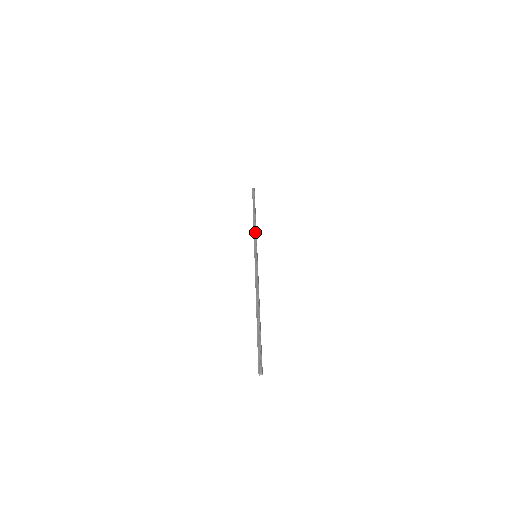
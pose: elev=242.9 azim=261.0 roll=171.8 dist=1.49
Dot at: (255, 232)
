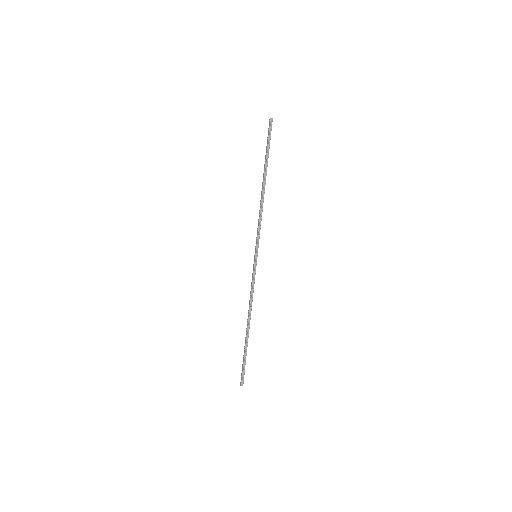
Dot at: (261, 218)
